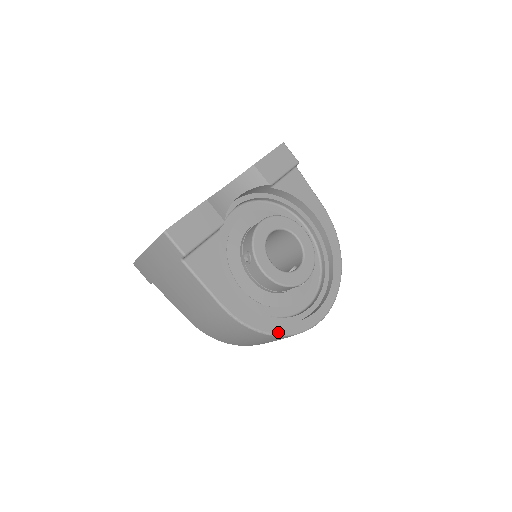
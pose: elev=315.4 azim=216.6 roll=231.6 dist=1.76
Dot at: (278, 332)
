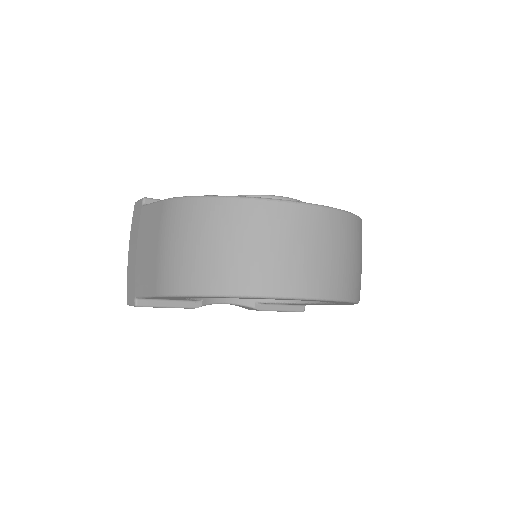
Dot at: (230, 196)
